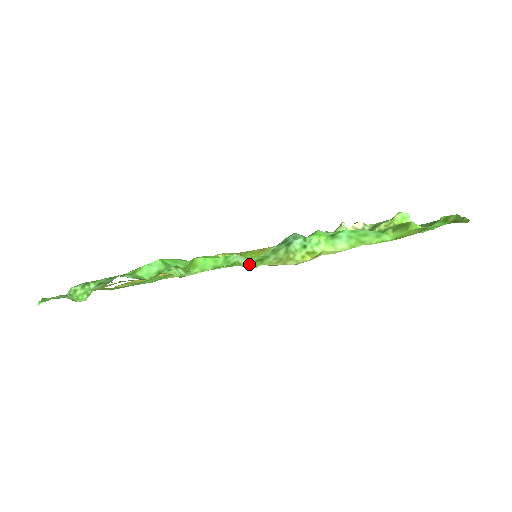
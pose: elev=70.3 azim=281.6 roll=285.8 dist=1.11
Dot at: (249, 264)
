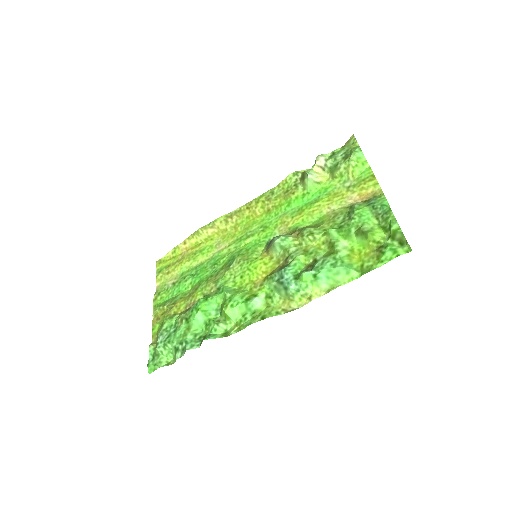
Dot at: (263, 303)
